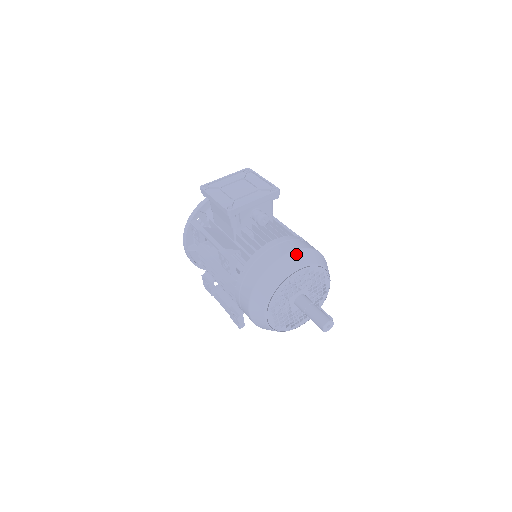
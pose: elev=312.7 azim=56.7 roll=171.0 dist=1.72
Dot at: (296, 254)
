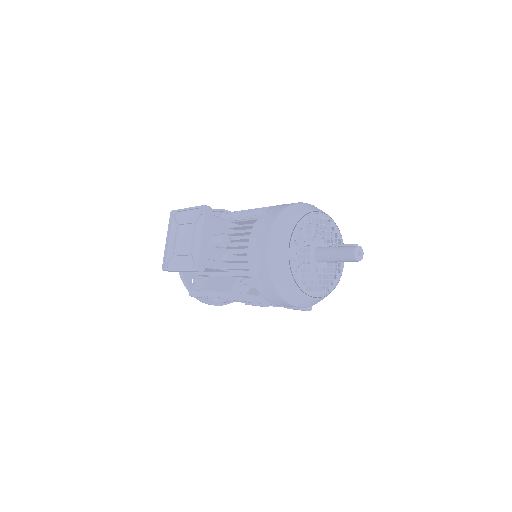
Dot at: (273, 237)
